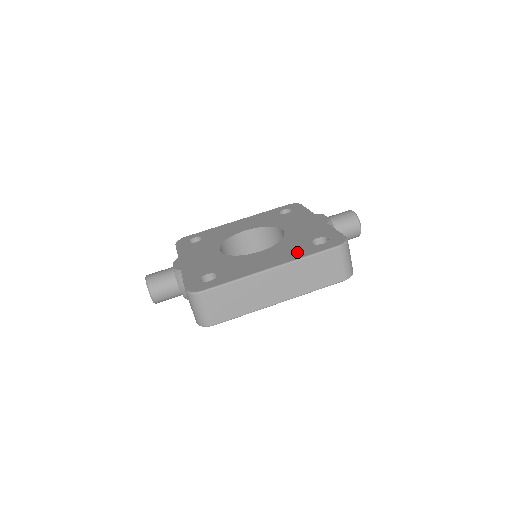
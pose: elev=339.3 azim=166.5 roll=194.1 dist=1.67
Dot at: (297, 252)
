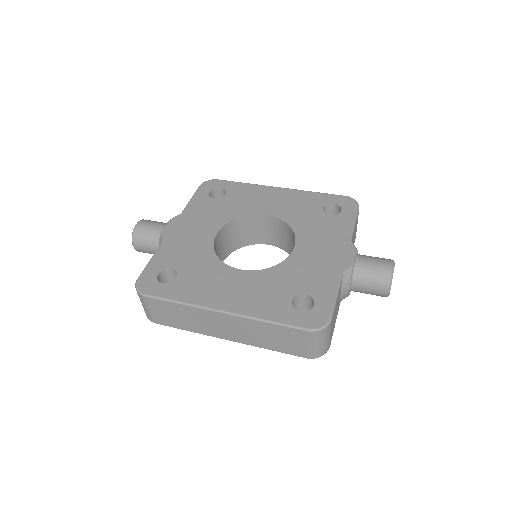
Dot at: (265, 304)
